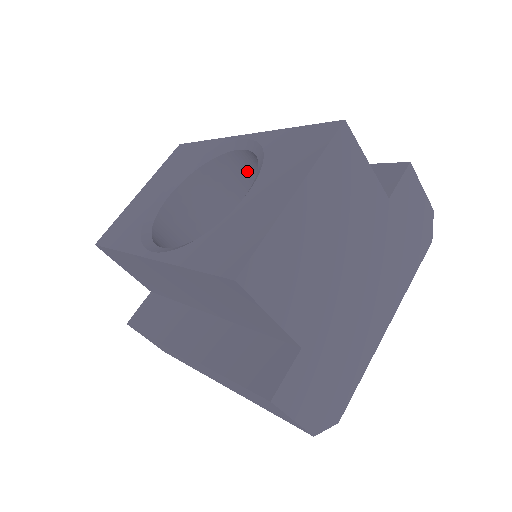
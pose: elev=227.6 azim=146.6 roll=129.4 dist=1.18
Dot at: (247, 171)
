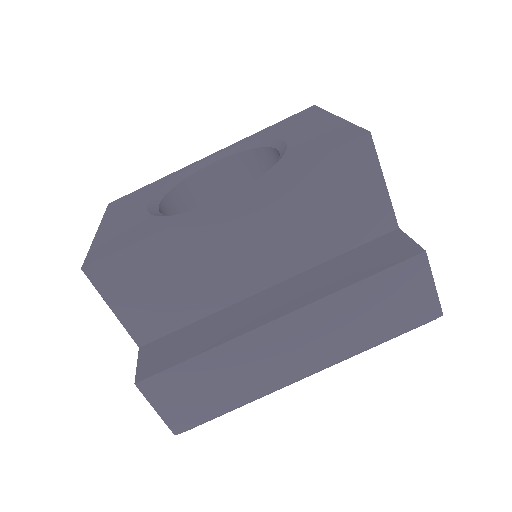
Dot at: (215, 190)
